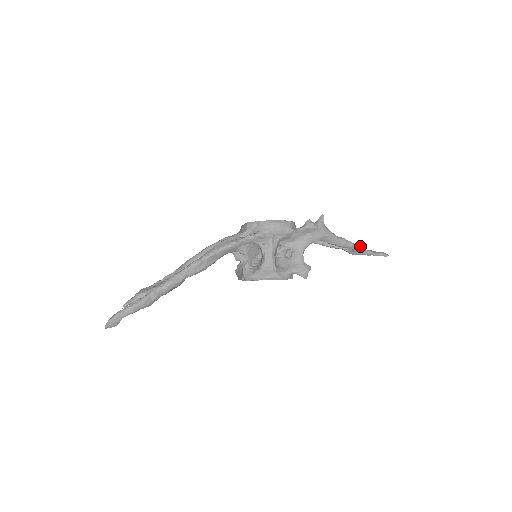
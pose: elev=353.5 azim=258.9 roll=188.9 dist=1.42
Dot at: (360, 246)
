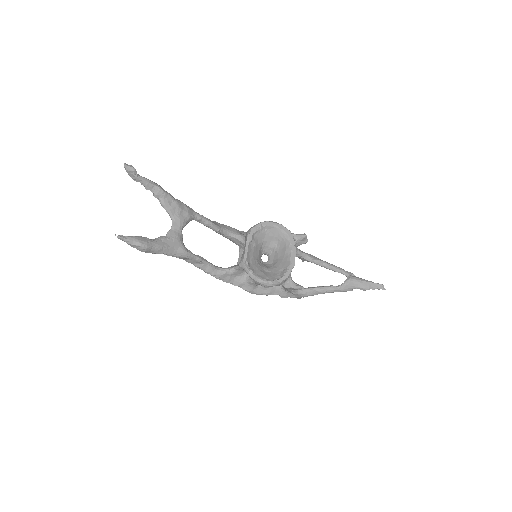
Dot at: (350, 273)
